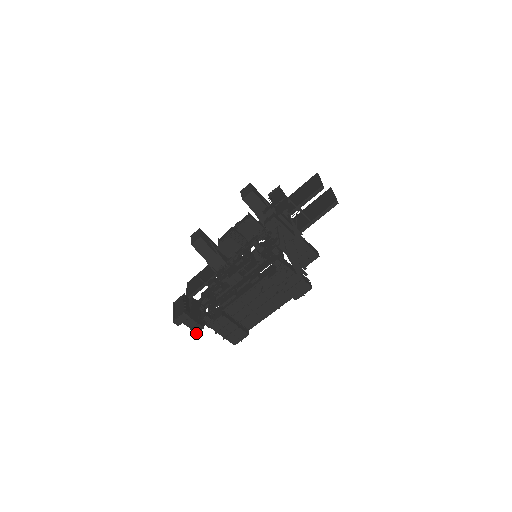
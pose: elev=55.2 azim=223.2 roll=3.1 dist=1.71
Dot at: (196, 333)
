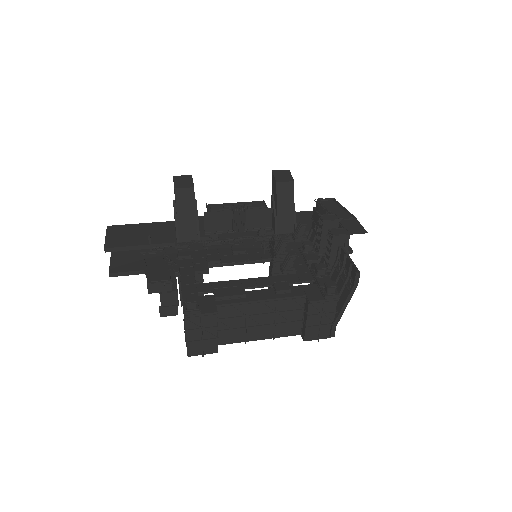
Dot at: (160, 316)
